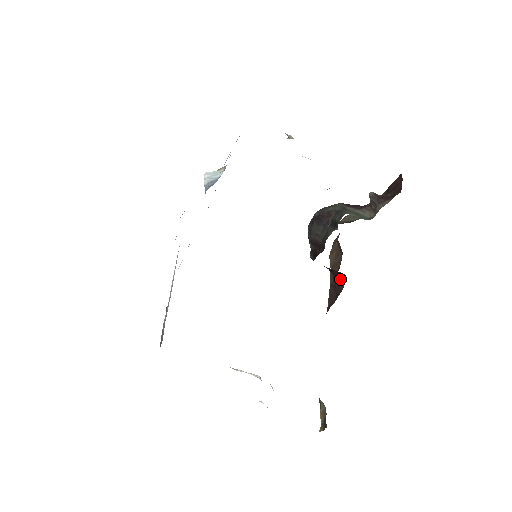
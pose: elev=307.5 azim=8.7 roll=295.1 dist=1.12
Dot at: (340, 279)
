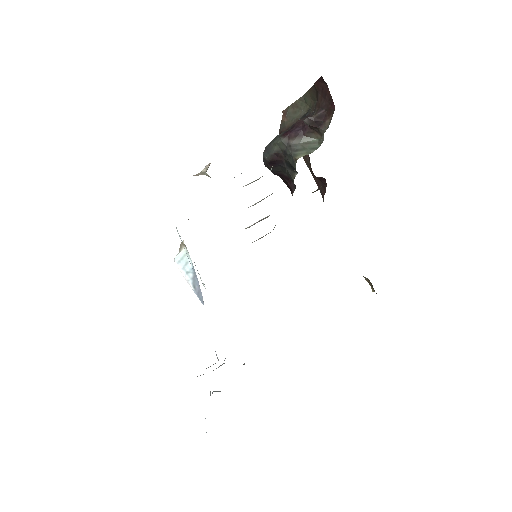
Dot at: (319, 177)
